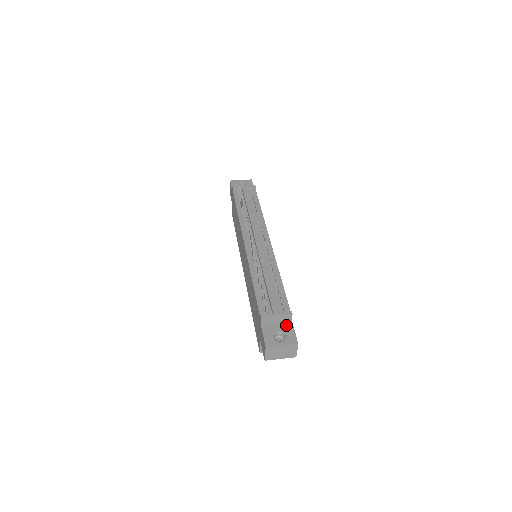
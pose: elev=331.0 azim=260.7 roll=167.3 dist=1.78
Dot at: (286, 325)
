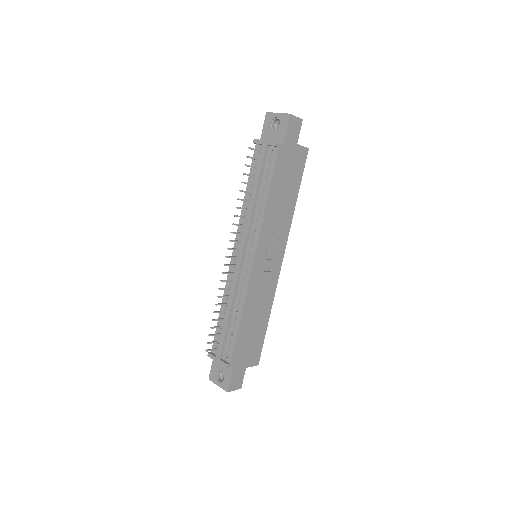
Dot at: (227, 369)
